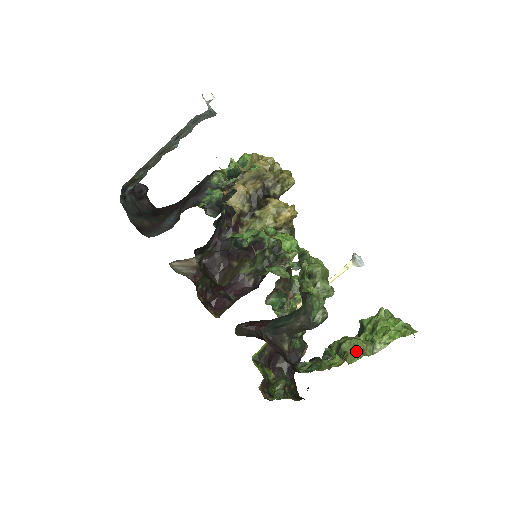
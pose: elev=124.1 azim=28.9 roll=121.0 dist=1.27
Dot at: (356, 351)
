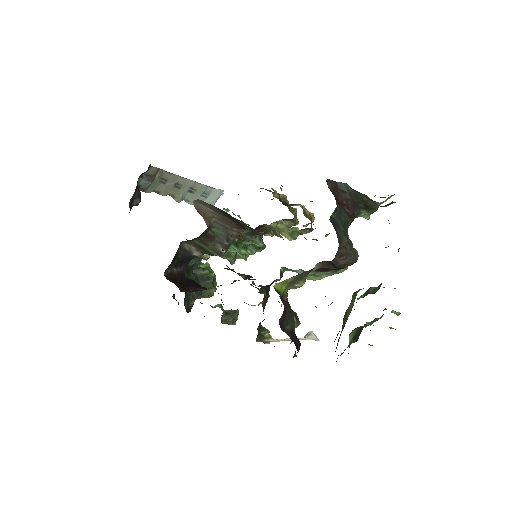
Dot at: occluded
